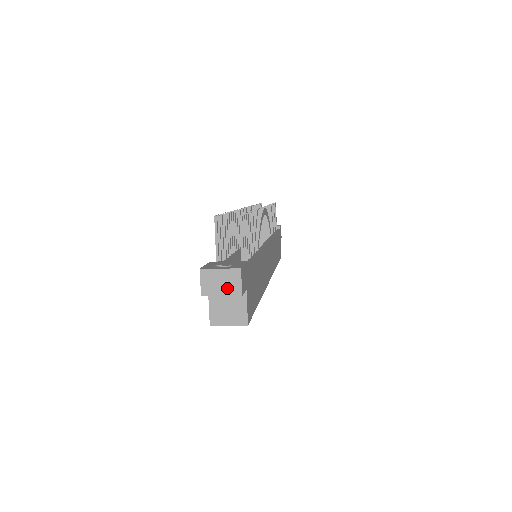
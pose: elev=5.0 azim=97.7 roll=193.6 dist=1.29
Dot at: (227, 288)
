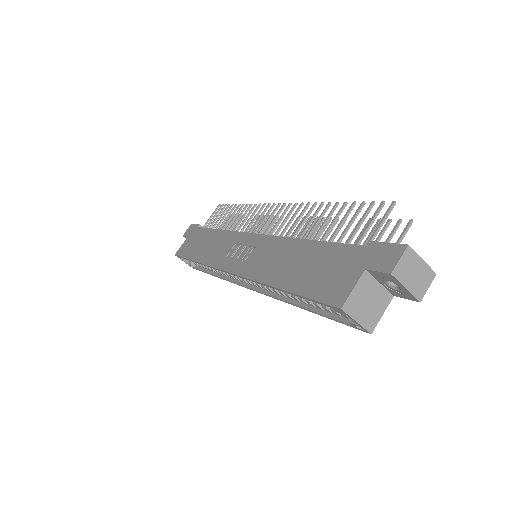
Dot at: (415, 284)
